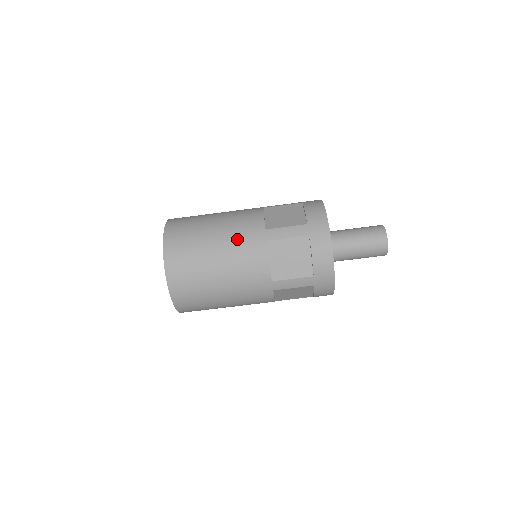
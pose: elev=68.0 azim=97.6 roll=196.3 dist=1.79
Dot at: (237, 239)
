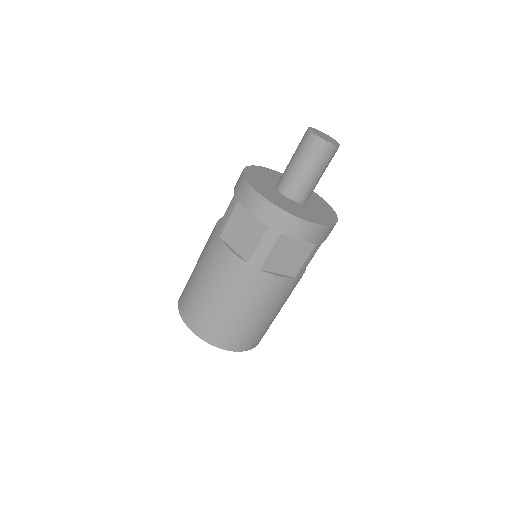
Dot at: (206, 257)
